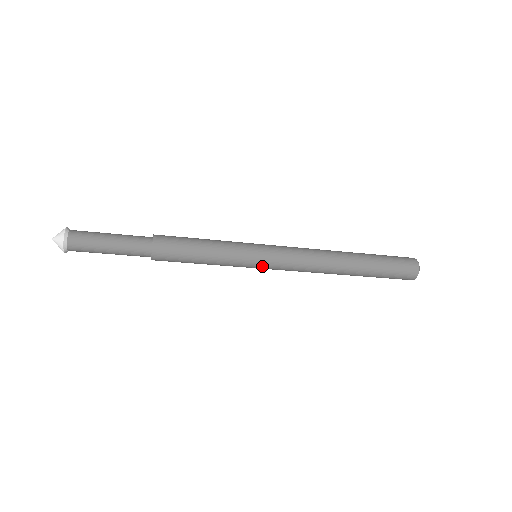
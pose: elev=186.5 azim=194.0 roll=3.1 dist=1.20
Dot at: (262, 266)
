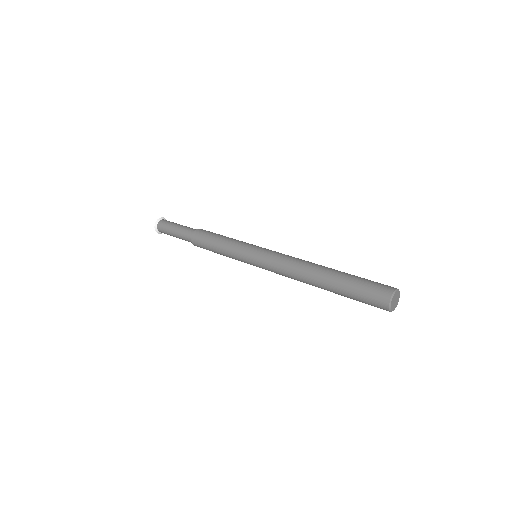
Dot at: (254, 264)
